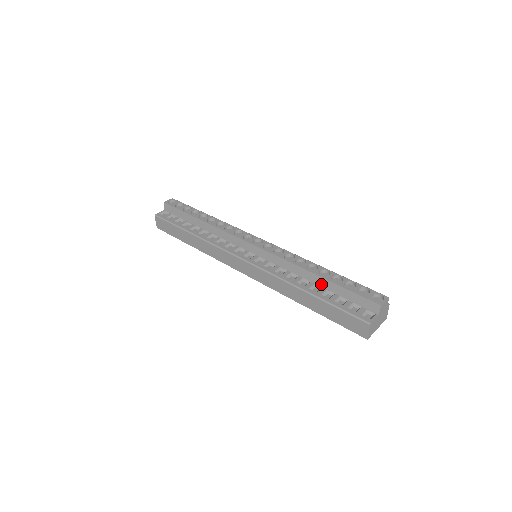
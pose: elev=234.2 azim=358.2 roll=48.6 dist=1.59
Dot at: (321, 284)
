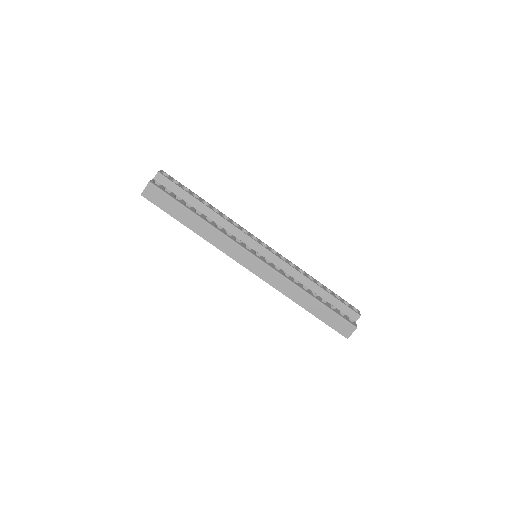
Dot at: (318, 293)
